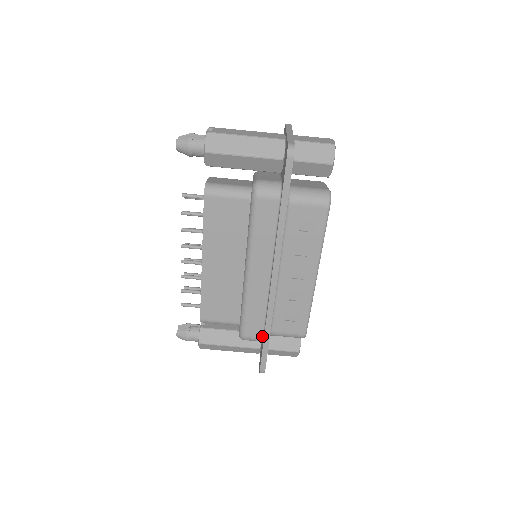
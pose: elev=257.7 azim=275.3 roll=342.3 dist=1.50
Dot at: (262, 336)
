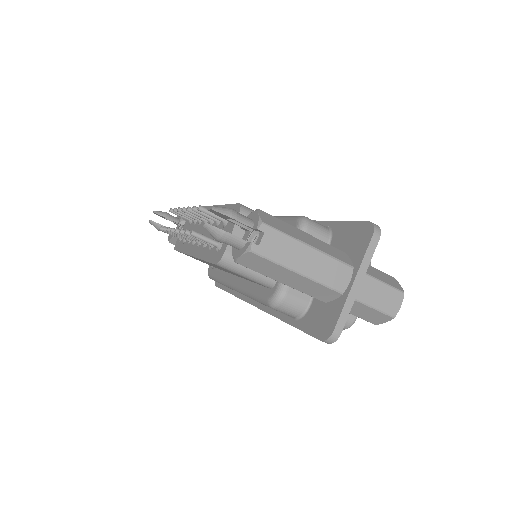
Dot at: occluded
